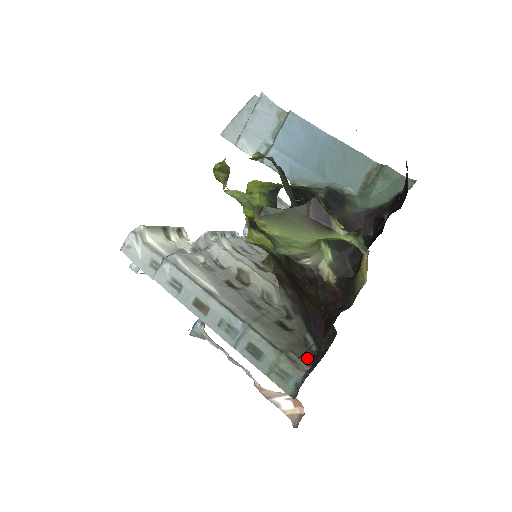
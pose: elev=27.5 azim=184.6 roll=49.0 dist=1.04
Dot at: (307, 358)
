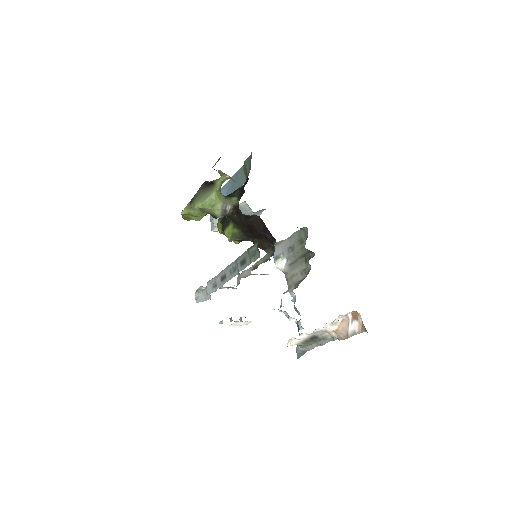
Dot at: occluded
